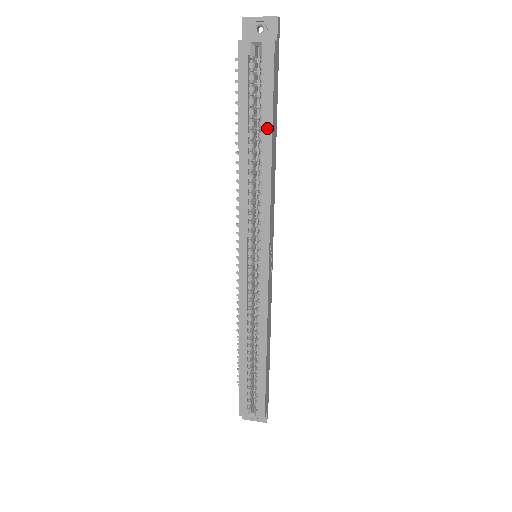
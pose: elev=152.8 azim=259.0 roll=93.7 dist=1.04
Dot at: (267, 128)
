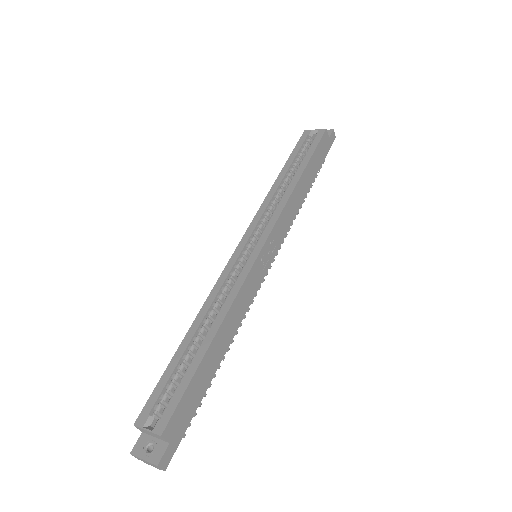
Dot at: (304, 164)
